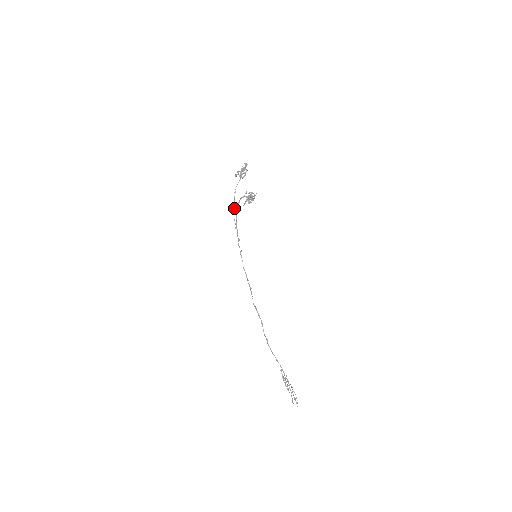
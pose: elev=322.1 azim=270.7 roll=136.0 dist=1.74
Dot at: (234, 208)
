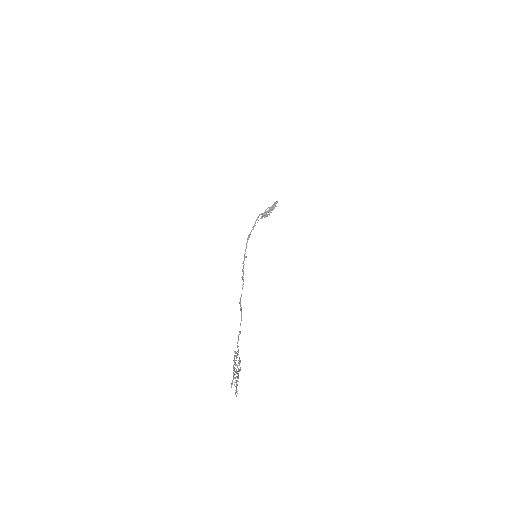
Dot at: occluded
